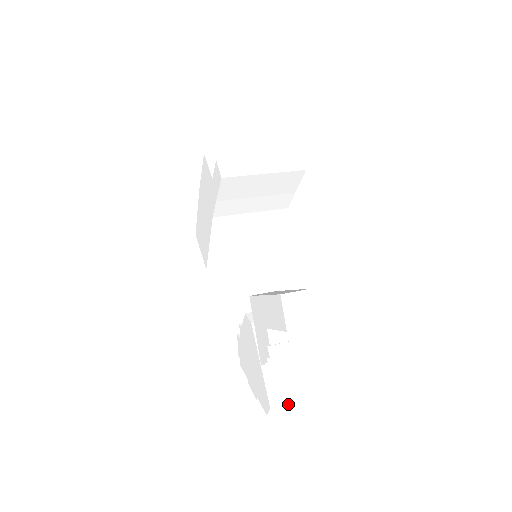
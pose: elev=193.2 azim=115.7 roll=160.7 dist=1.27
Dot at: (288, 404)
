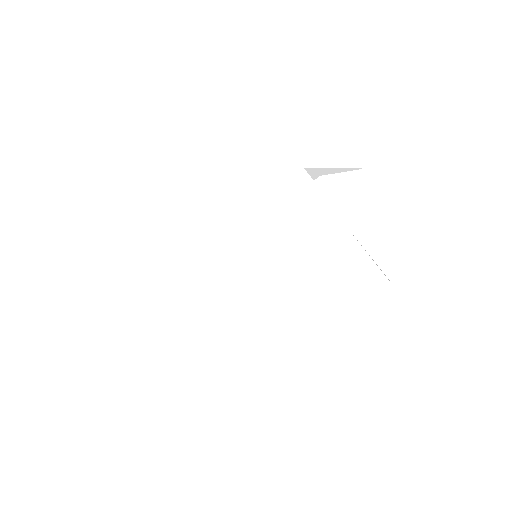
Dot at: (419, 182)
